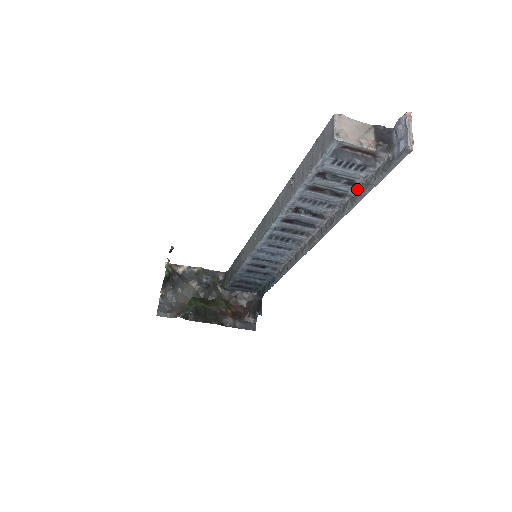
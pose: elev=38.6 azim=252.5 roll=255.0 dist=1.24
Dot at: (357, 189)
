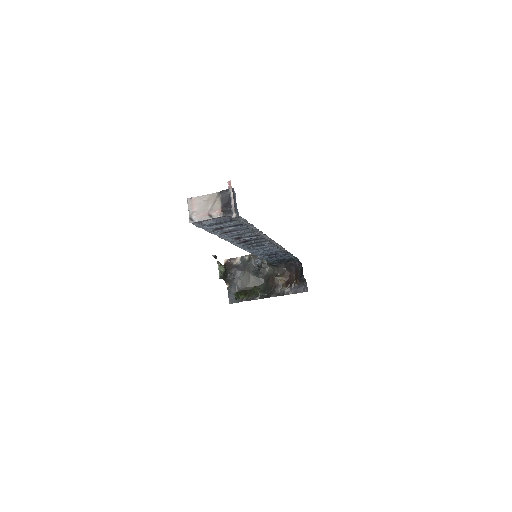
Dot at: (252, 224)
